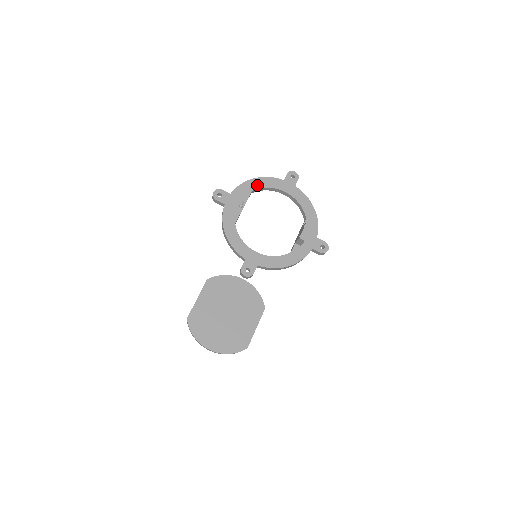
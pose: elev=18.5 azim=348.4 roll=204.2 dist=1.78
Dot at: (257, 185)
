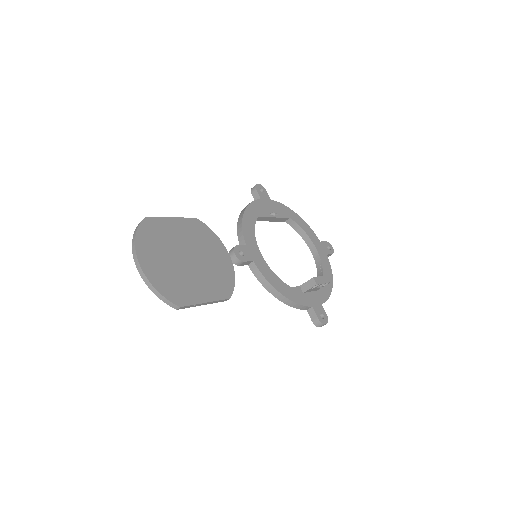
Dot at: (297, 220)
